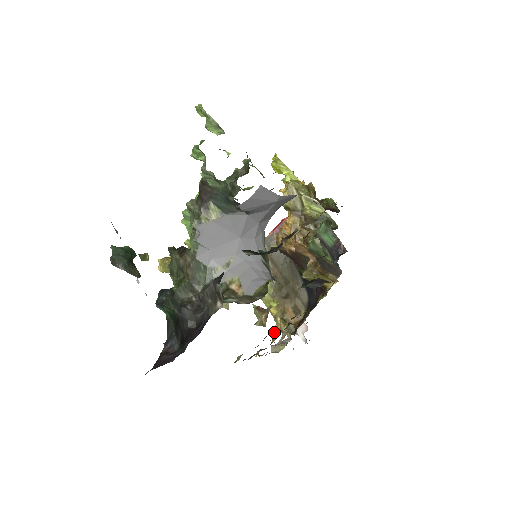
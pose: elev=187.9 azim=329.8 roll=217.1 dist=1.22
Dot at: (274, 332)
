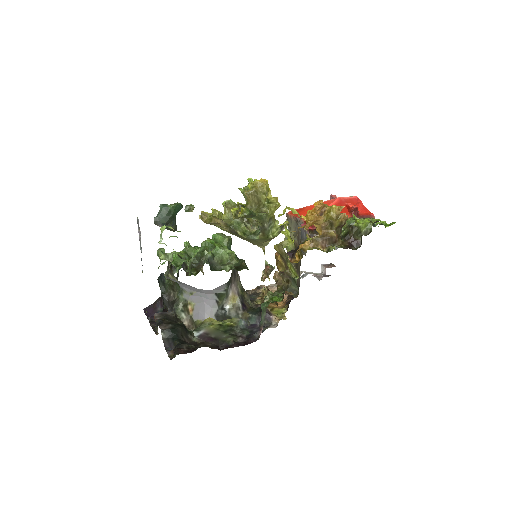
Dot at: (264, 290)
